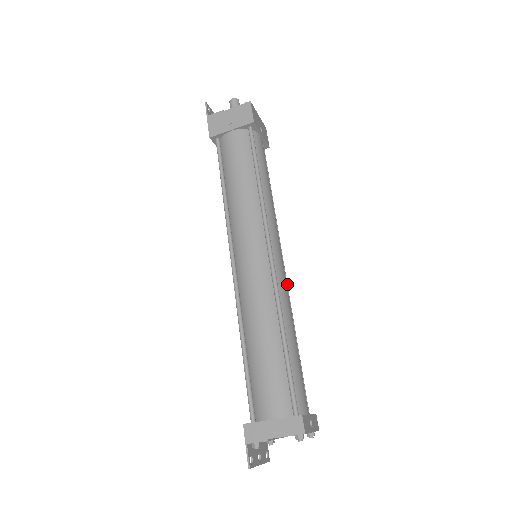
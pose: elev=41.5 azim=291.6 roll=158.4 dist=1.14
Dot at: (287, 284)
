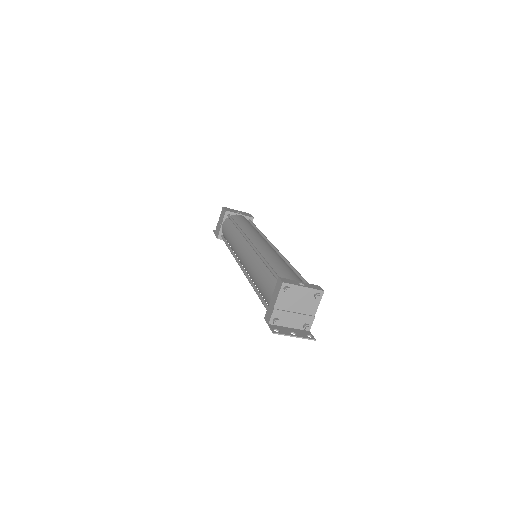
Dot at: (279, 252)
